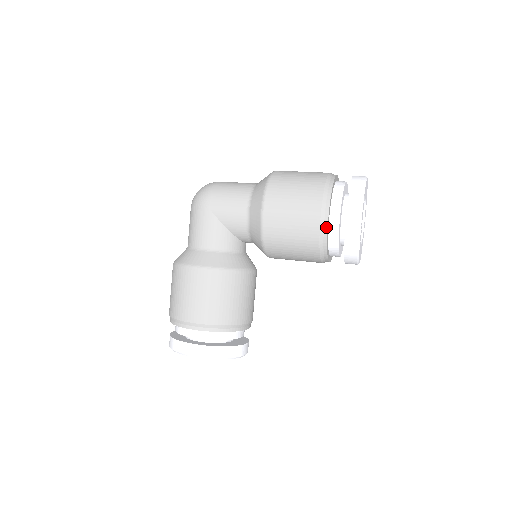
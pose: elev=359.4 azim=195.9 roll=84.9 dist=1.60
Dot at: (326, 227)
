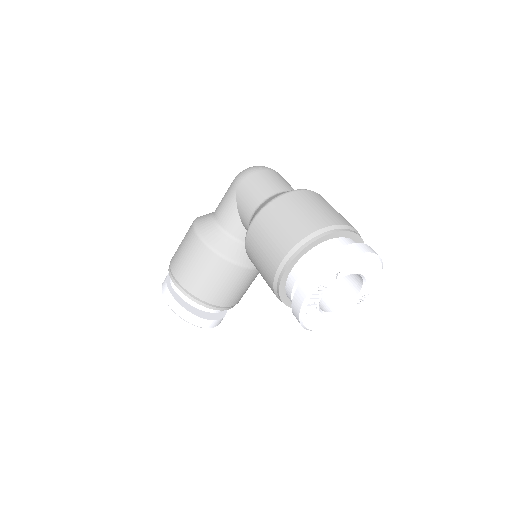
Dot at: (282, 274)
